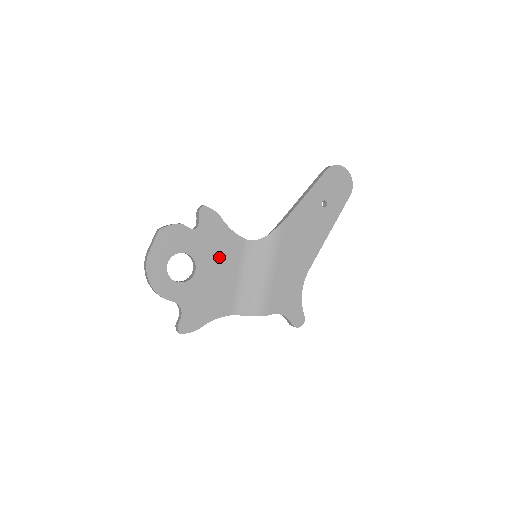
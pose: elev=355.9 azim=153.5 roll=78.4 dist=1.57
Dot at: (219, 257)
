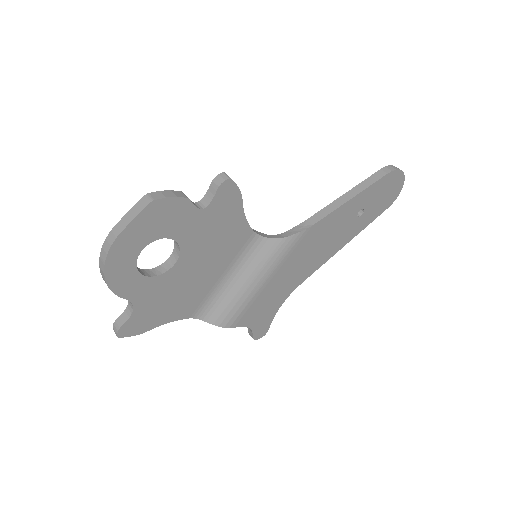
Dot at: (213, 250)
